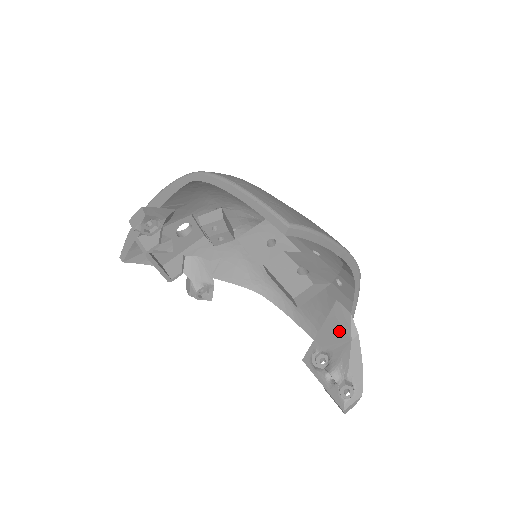
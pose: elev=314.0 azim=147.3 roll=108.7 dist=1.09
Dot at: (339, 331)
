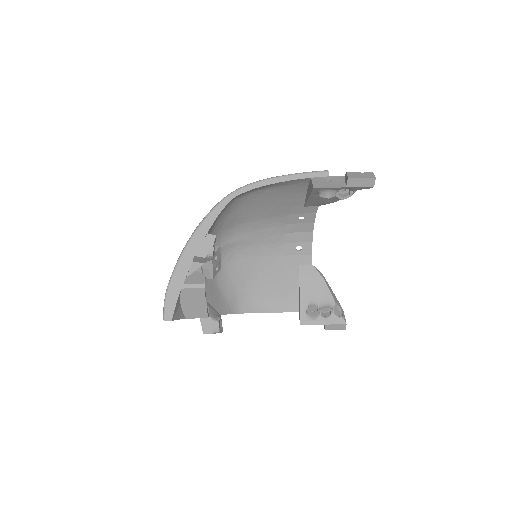
Dot at: (313, 281)
